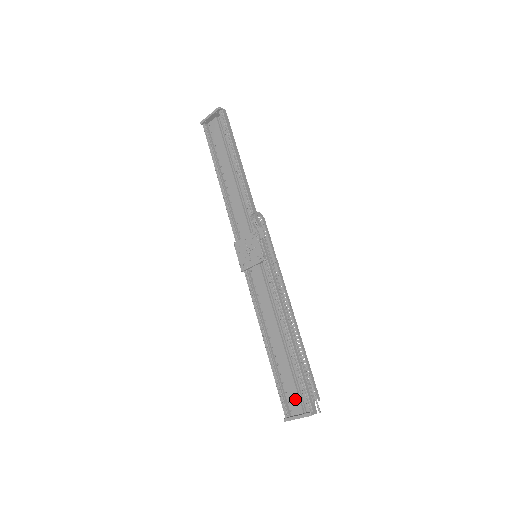
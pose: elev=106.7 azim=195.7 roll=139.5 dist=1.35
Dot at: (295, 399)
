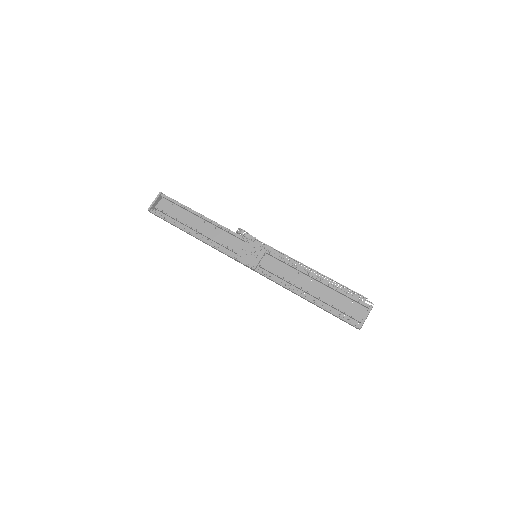
Dot at: (354, 310)
